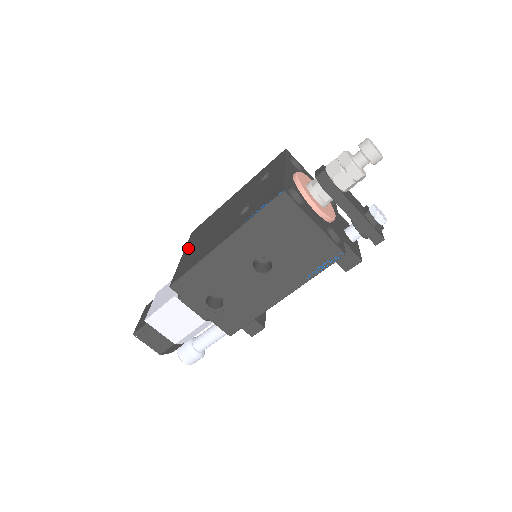
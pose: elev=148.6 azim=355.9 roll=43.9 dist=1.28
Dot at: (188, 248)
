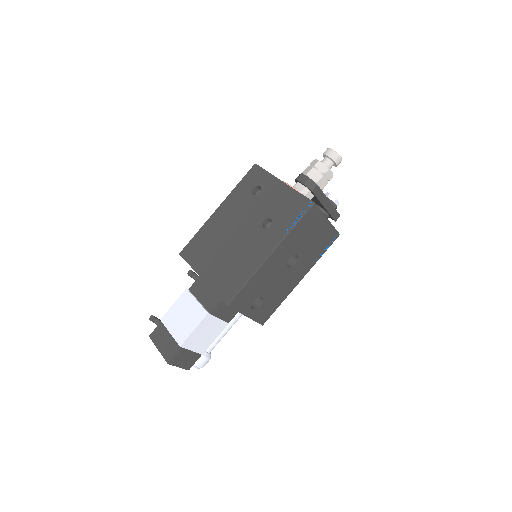
Dot at: (202, 269)
